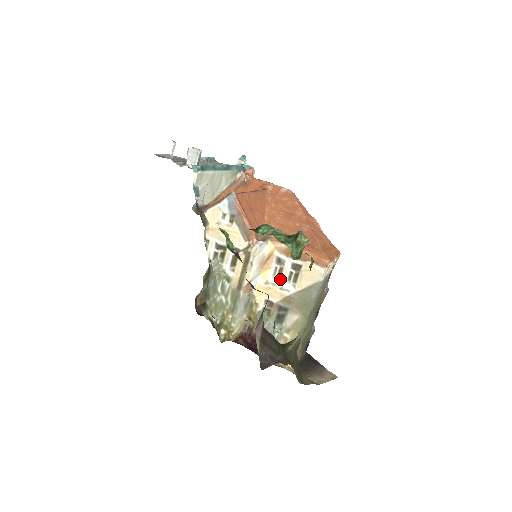
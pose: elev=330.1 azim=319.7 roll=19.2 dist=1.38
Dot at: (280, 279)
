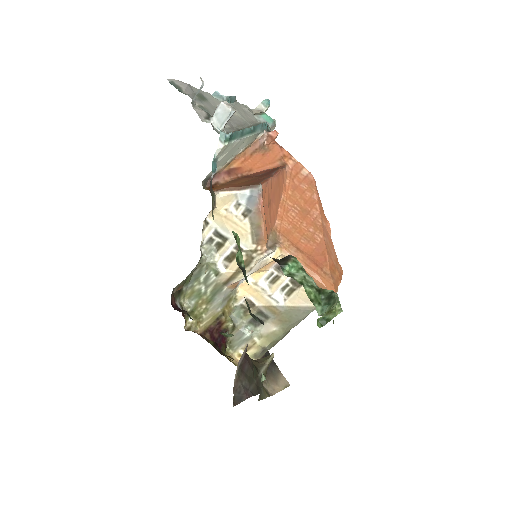
Dot at: (272, 286)
